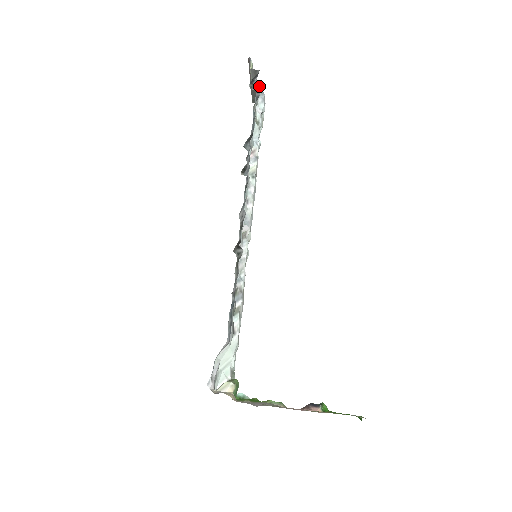
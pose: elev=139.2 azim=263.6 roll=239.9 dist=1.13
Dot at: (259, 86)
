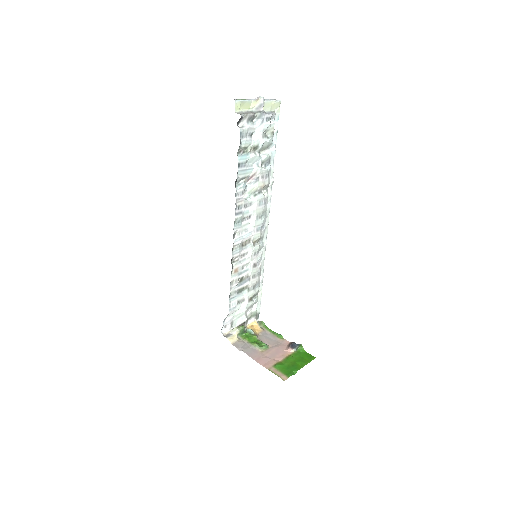
Dot at: (252, 116)
